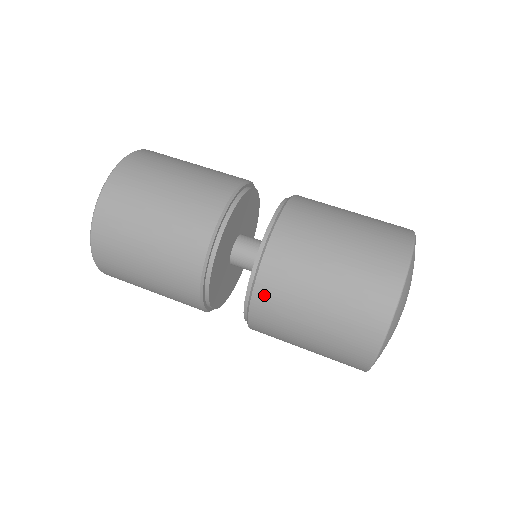
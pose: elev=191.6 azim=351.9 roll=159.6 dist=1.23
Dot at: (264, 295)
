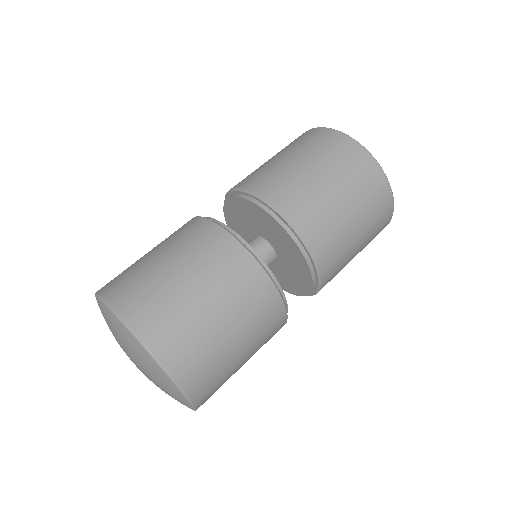
Dot at: occluded
